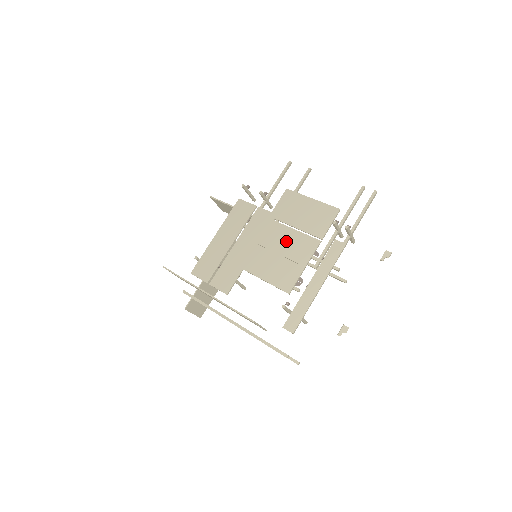
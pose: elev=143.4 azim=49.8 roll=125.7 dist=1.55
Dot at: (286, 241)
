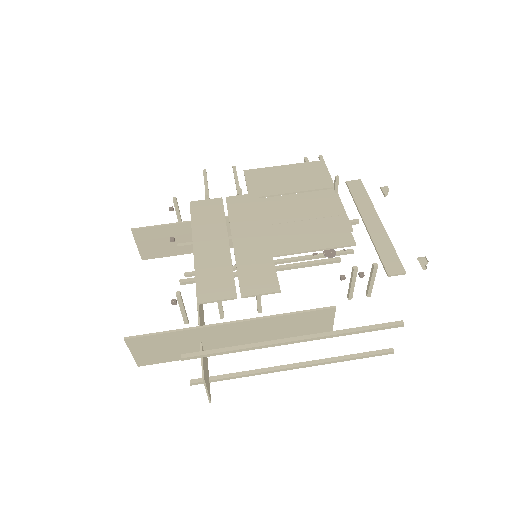
Dot at: (296, 206)
